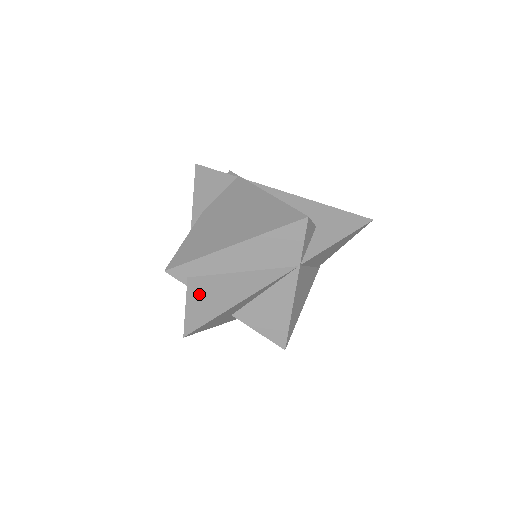
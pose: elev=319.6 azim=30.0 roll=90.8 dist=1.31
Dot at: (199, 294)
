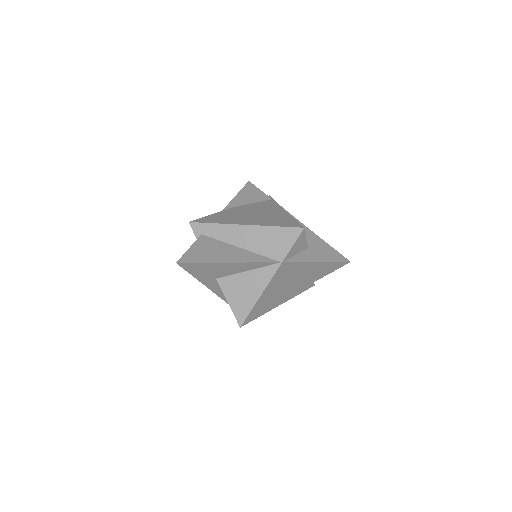
Dot at: (203, 246)
